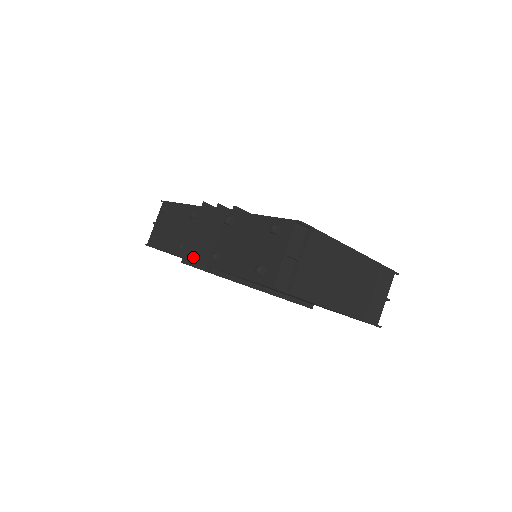
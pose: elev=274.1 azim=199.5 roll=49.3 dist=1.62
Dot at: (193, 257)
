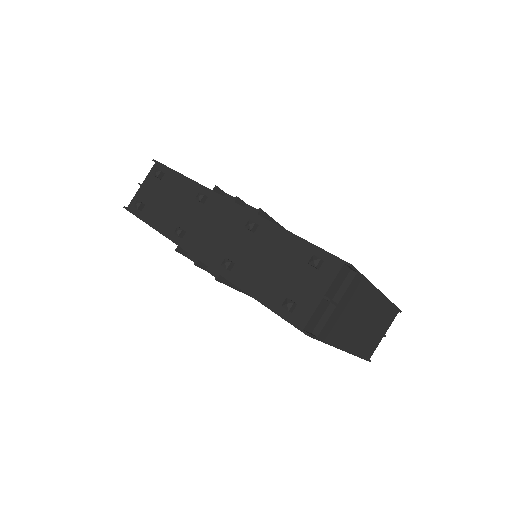
Dot at: (193, 251)
